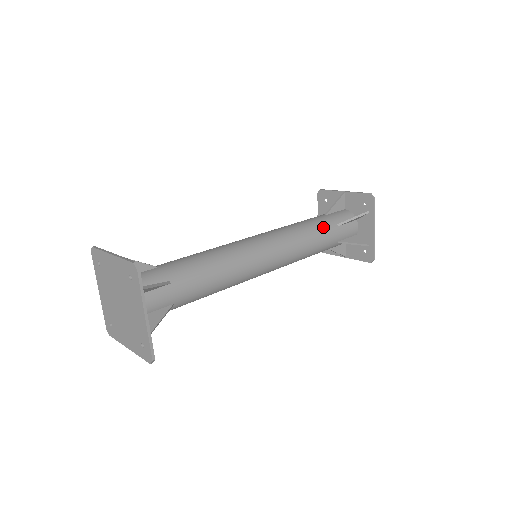
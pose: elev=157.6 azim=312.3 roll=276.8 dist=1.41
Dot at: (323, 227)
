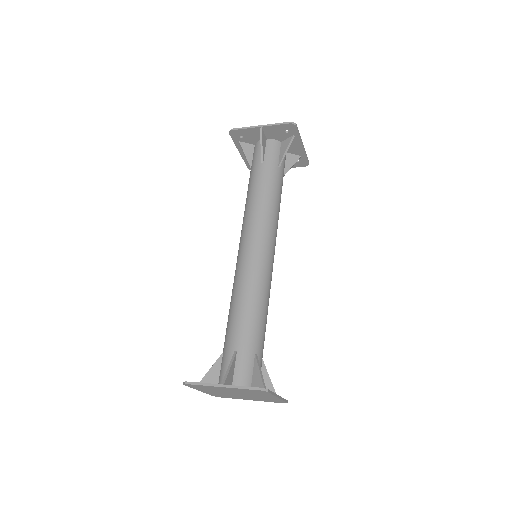
Dot at: (275, 182)
